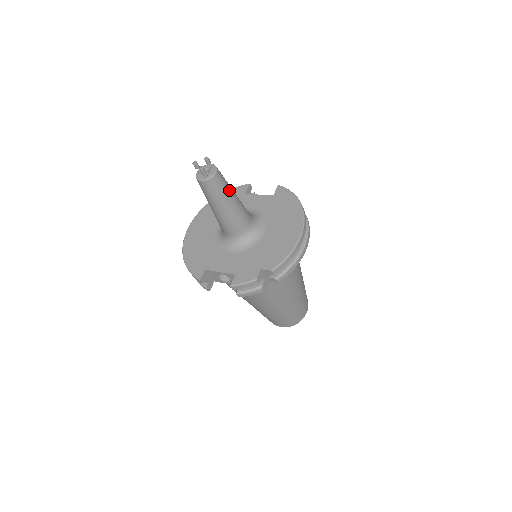
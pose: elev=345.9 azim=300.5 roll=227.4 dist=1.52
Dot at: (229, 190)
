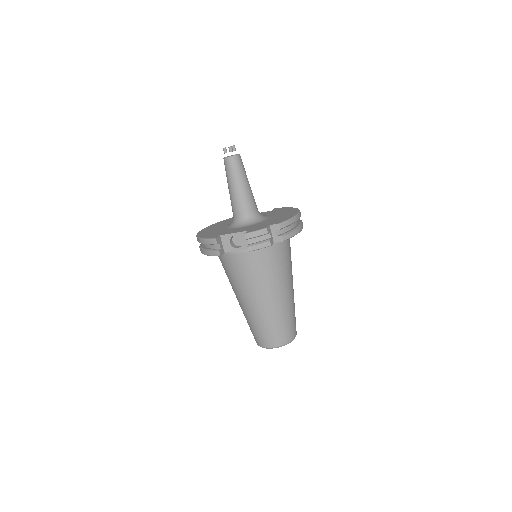
Dot at: occluded
